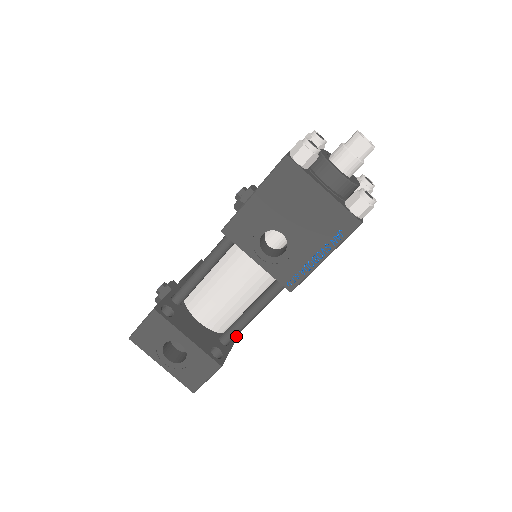
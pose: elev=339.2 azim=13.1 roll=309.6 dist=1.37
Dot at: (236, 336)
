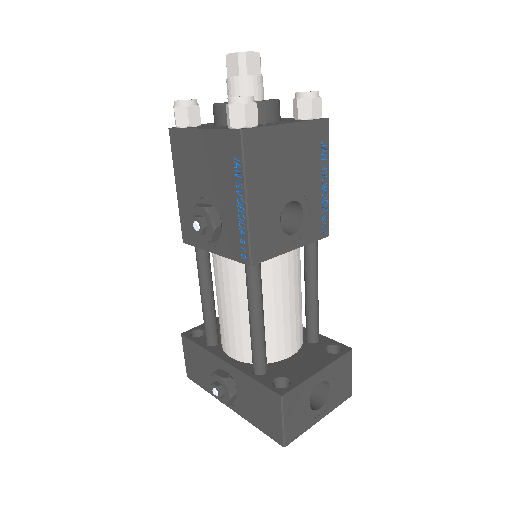
Dot at: (303, 328)
